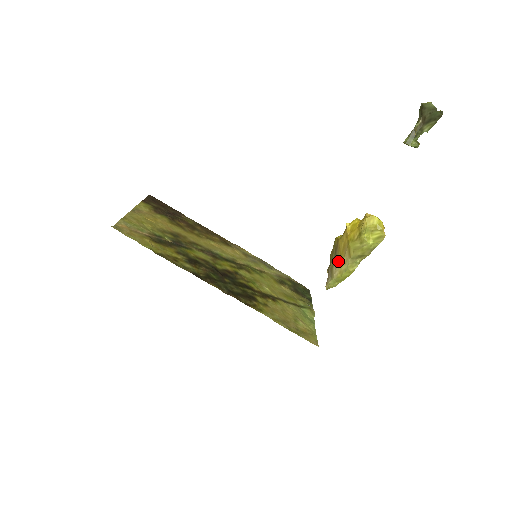
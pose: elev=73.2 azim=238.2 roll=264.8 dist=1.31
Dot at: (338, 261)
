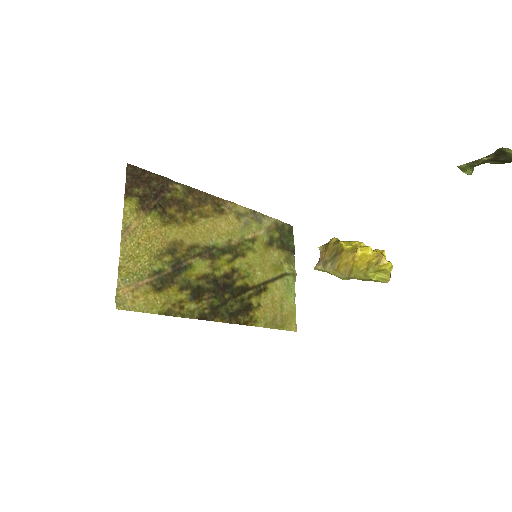
Dot at: (335, 266)
